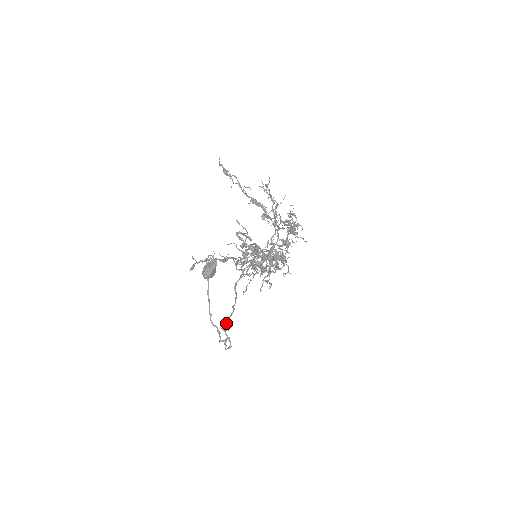
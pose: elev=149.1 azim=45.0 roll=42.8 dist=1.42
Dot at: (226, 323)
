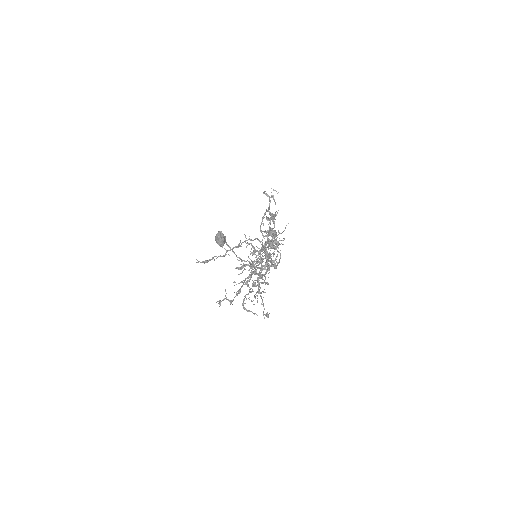
Dot at: occluded
